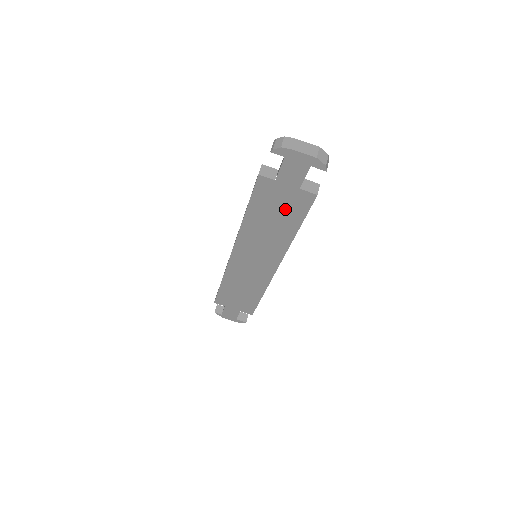
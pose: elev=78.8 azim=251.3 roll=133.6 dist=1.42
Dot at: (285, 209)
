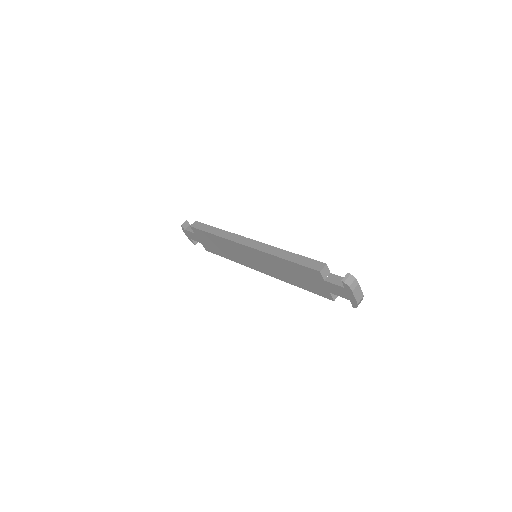
Dot at: (309, 283)
